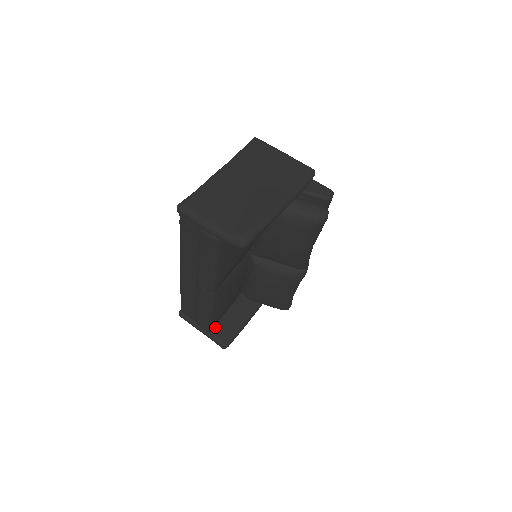
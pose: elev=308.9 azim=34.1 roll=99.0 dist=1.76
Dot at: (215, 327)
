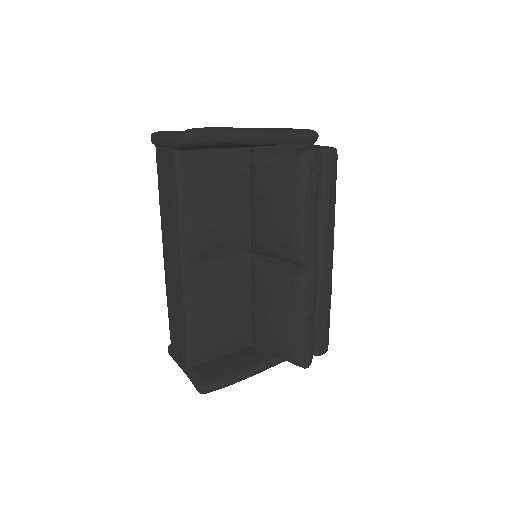
Dot at: (199, 364)
